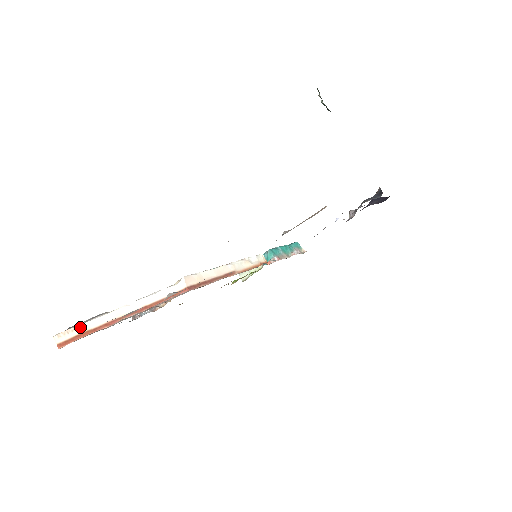
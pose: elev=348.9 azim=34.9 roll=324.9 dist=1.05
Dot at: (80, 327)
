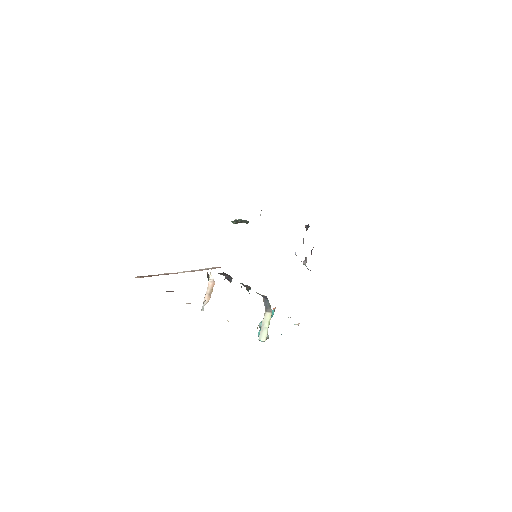
Dot at: (151, 275)
